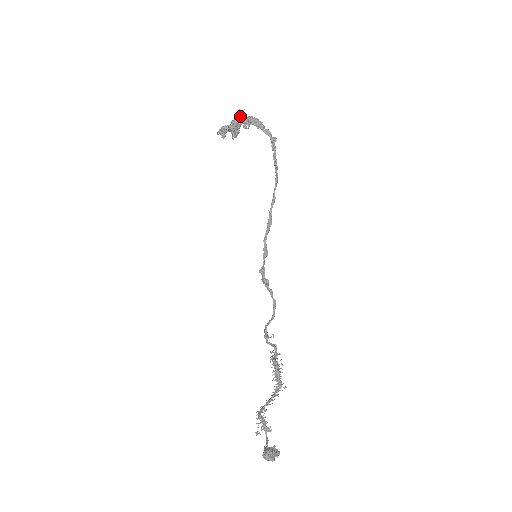
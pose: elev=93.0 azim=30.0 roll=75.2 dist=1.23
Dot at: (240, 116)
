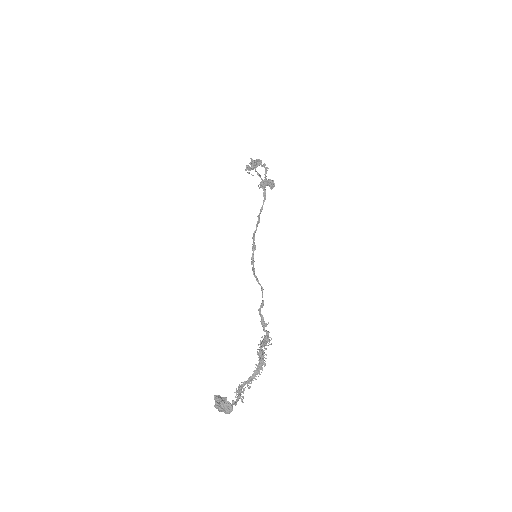
Dot at: (250, 162)
